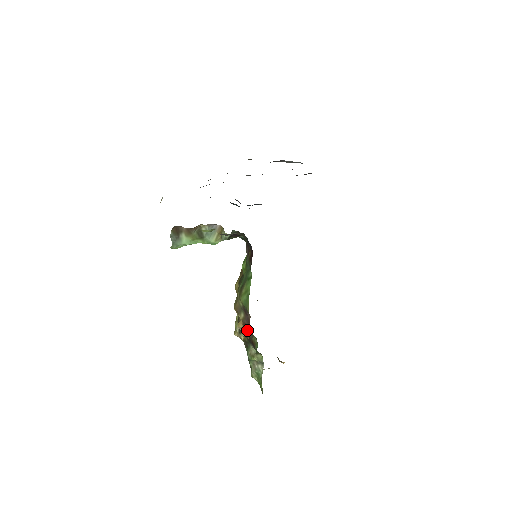
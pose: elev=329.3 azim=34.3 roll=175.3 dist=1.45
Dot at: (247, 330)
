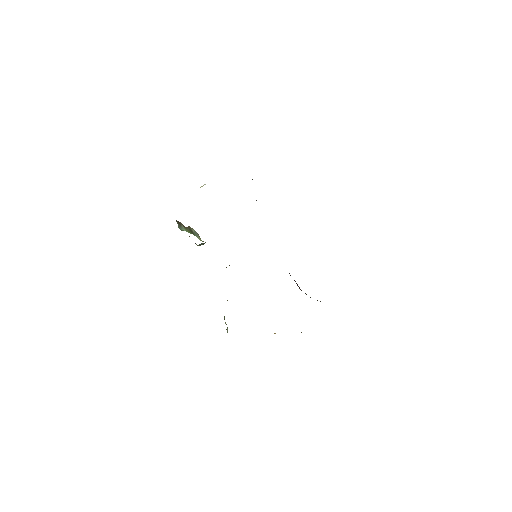
Dot at: occluded
